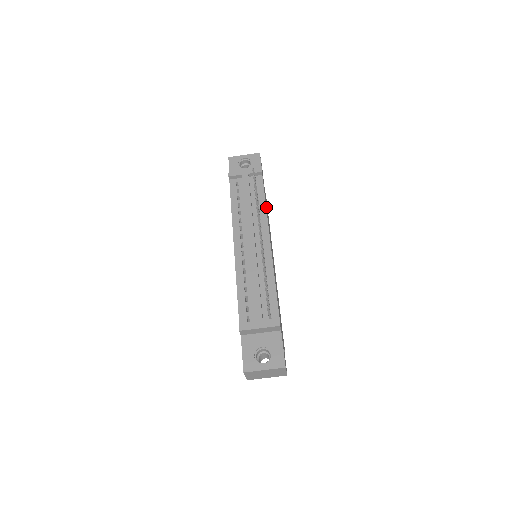
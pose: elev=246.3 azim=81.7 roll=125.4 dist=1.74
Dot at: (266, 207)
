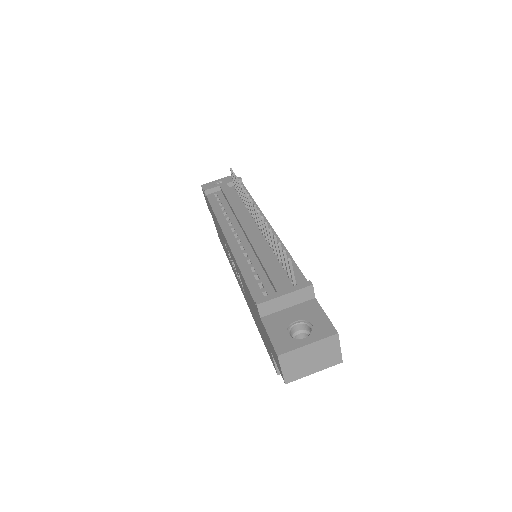
Dot at: occluded
